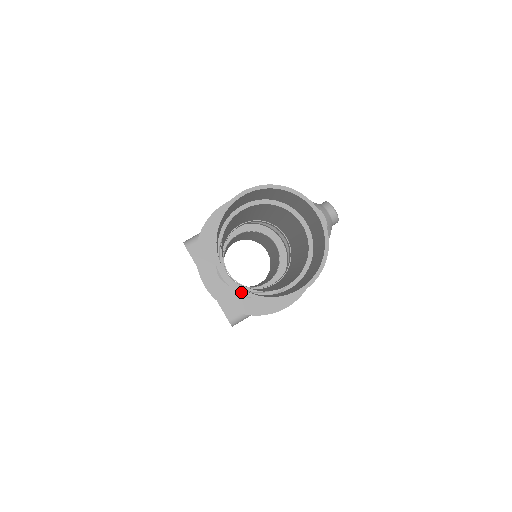
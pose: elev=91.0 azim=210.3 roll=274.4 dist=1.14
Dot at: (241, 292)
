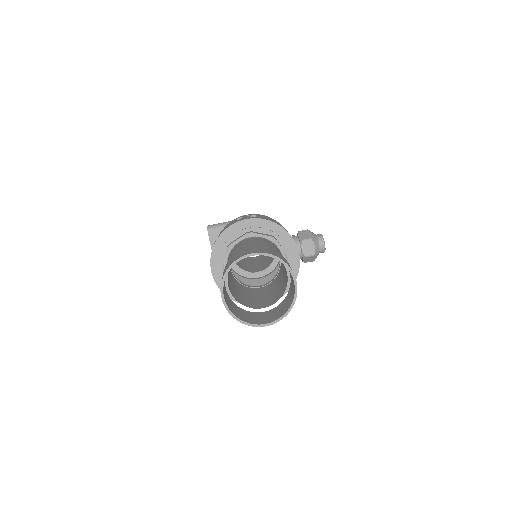
Dot at: (230, 314)
